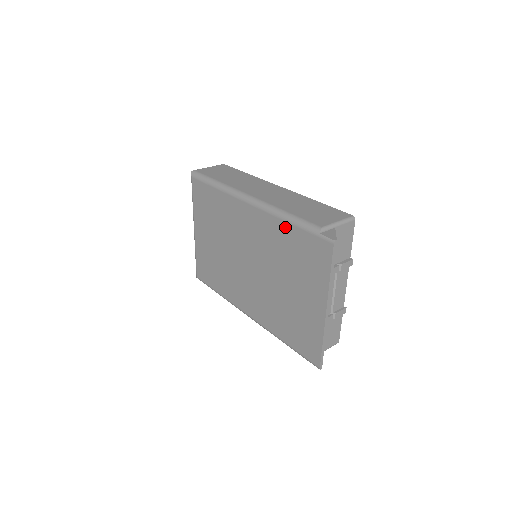
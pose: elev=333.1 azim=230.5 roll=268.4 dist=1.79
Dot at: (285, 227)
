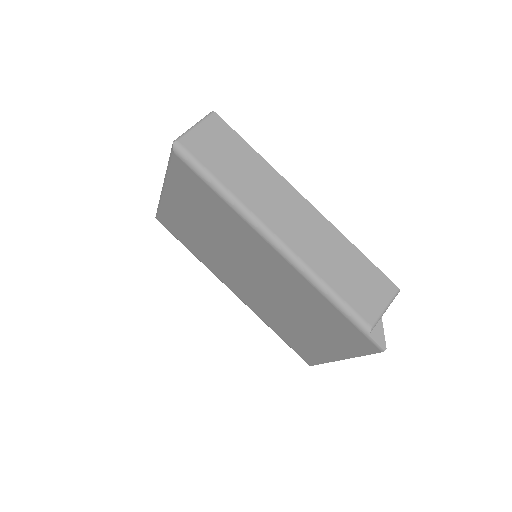
Dot at: (323, 301)
